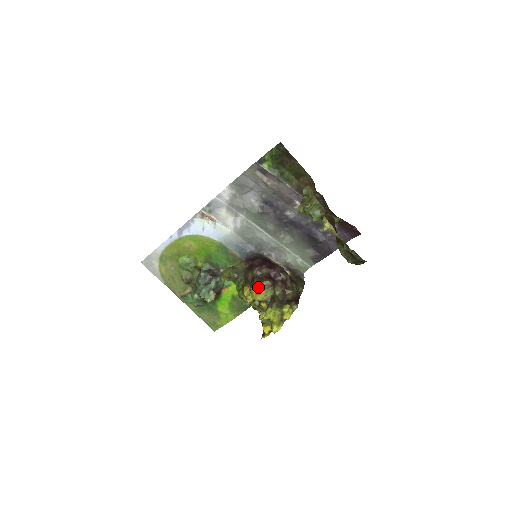
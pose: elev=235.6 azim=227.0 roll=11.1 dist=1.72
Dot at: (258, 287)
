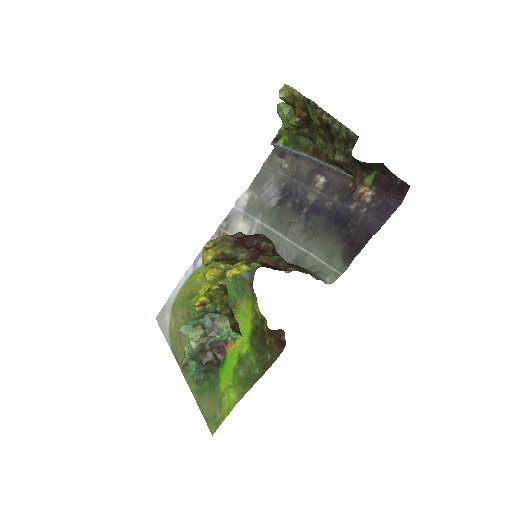
Dot at: (211, 243)
